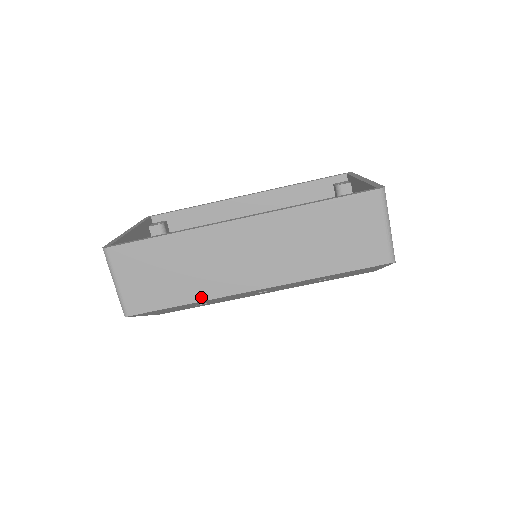
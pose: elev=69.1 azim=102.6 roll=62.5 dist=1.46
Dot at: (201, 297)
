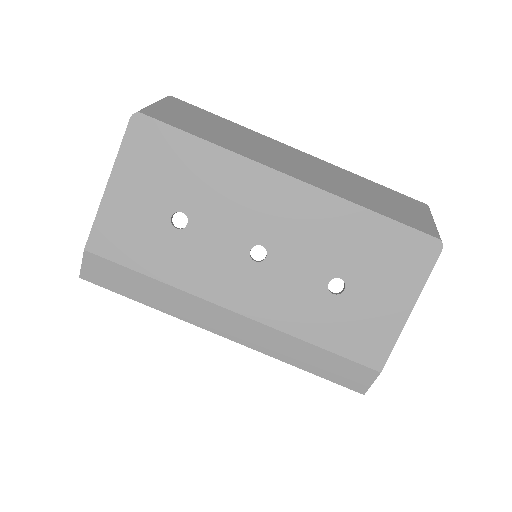
Dot at: (230, 148)
